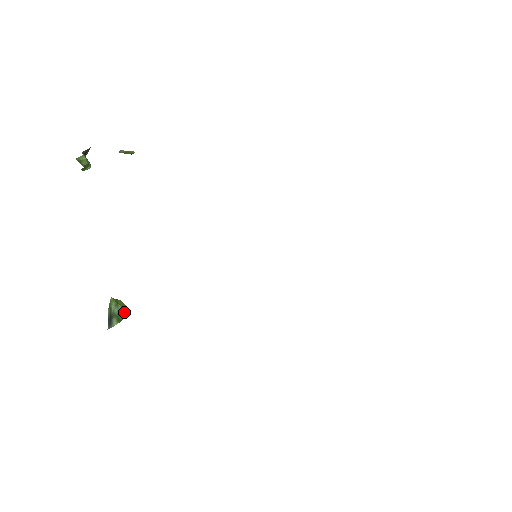
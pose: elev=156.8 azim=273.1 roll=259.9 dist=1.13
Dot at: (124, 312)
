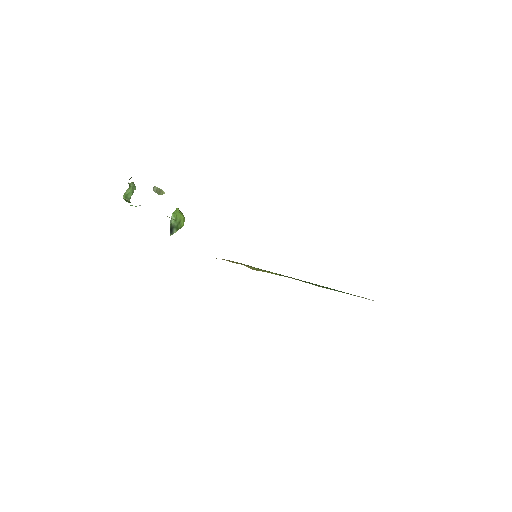
Dot at: (181, 224)
